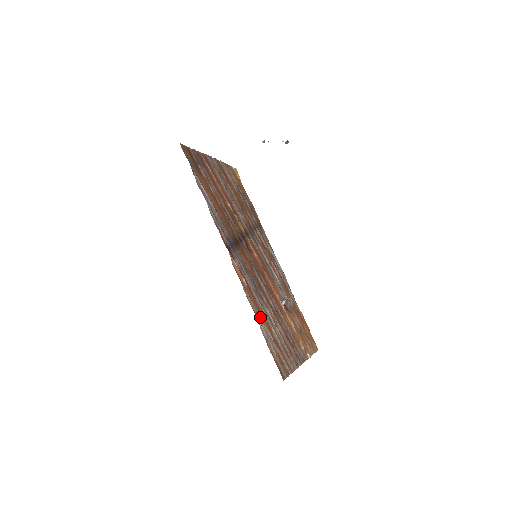
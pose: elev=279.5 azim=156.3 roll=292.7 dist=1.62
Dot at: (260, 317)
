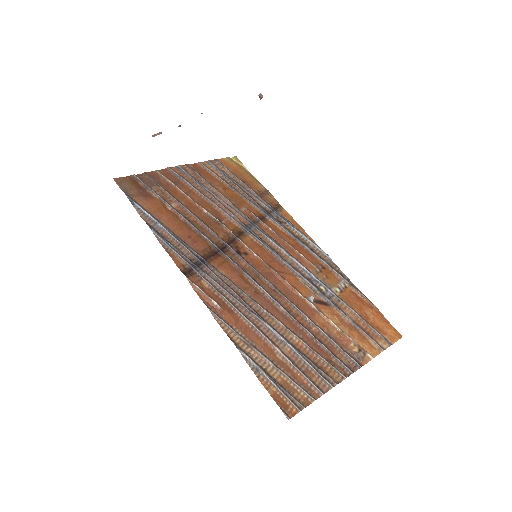
Dot at: (245, 342)
